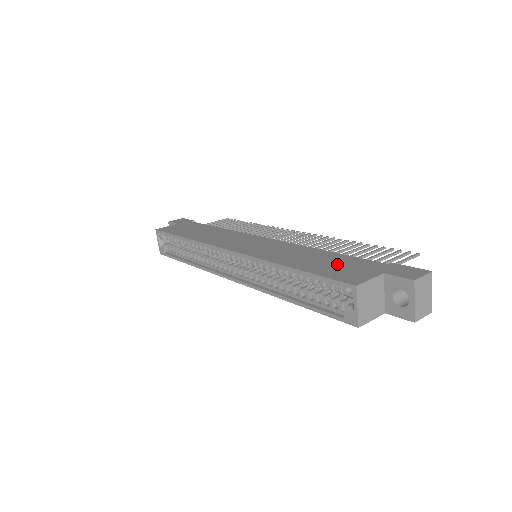
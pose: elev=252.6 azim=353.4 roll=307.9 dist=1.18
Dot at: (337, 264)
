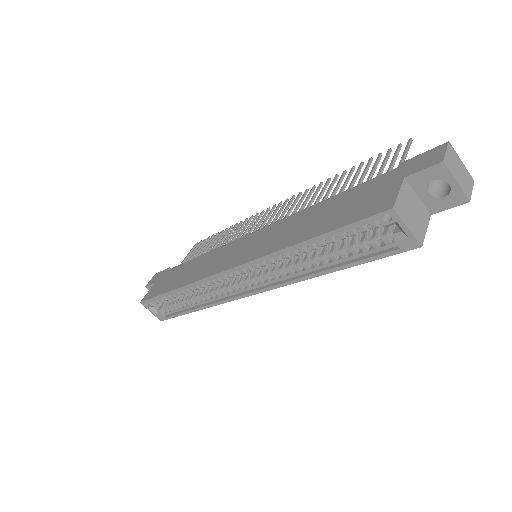
Dot at: (349, 204)
